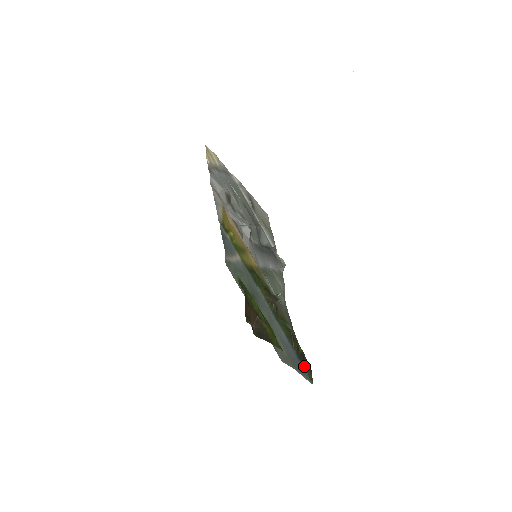
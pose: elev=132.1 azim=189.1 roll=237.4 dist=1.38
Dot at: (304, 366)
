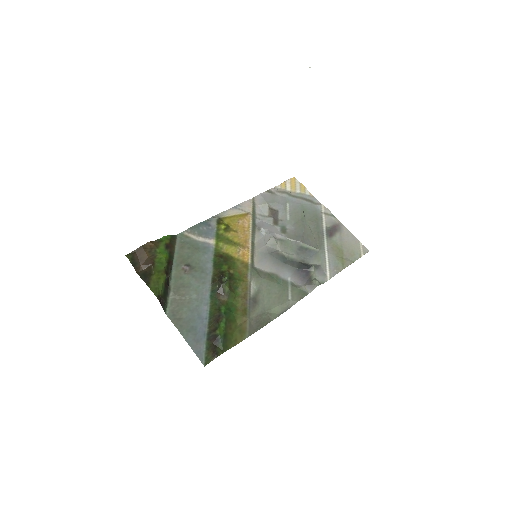
Dot at: (209, 346)
